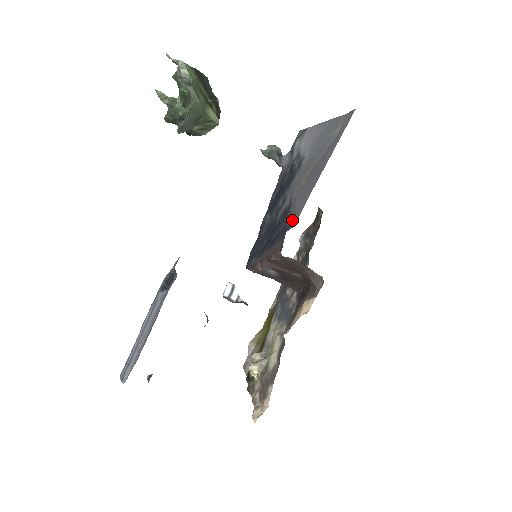
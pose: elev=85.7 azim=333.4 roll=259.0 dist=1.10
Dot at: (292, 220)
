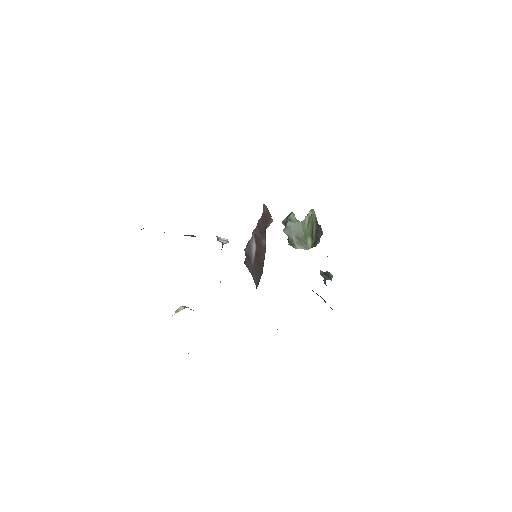
Dot at: occluded
